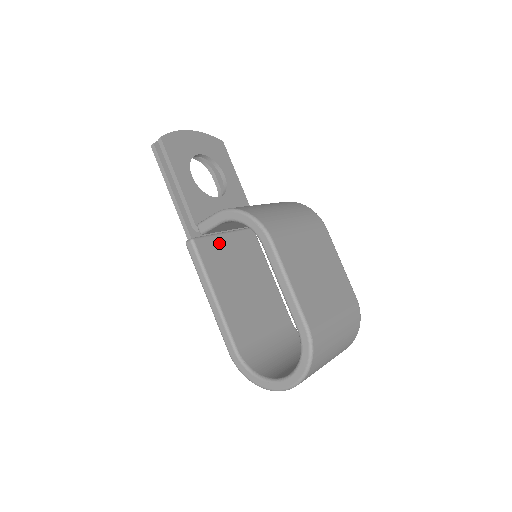
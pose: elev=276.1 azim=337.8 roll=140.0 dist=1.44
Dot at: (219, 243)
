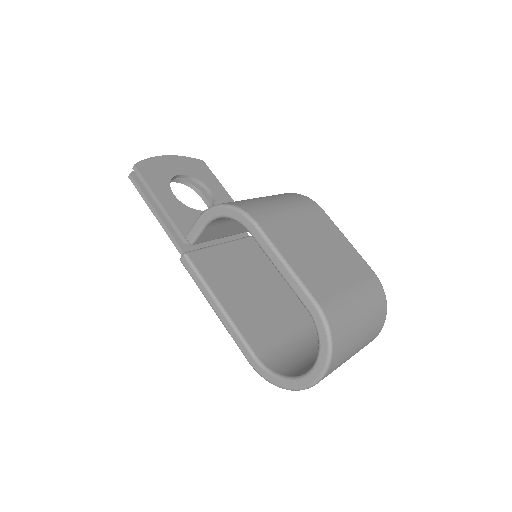
Dot at: (216, 254)
